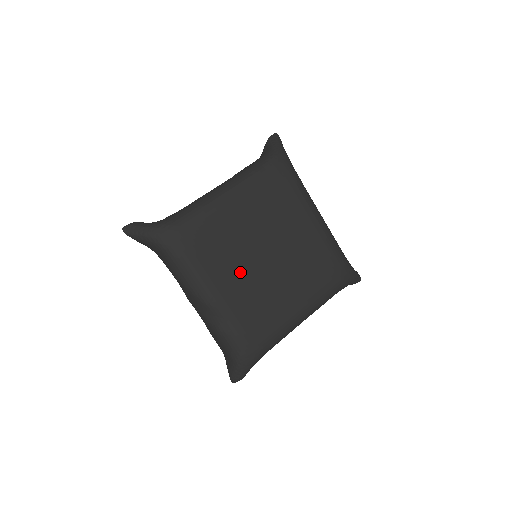
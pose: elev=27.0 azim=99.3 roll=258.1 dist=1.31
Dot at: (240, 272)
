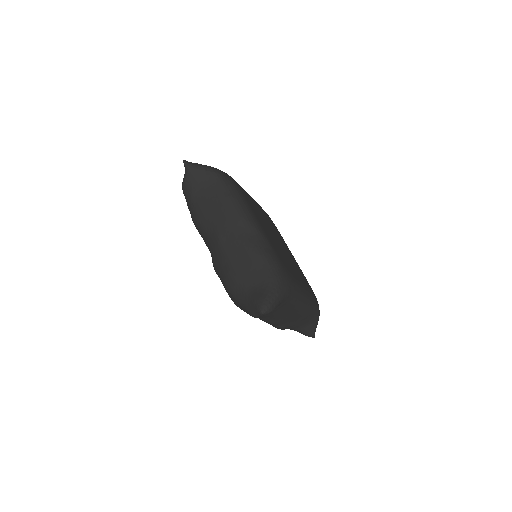
Dot at: (267, 231)
